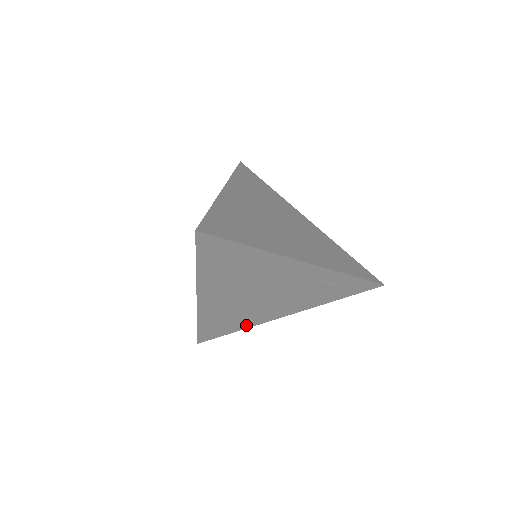
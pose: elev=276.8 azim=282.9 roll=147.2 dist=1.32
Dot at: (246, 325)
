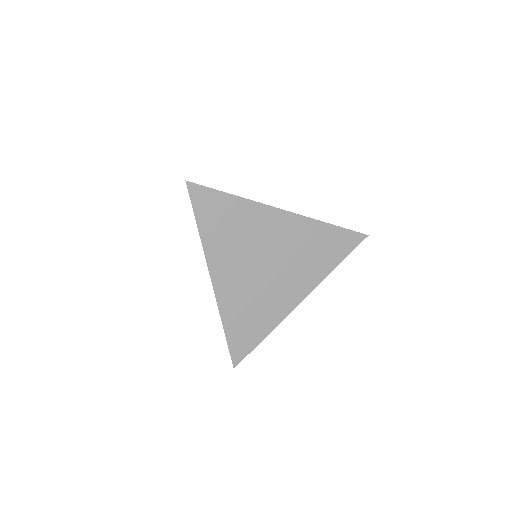
Dot at: occluded
